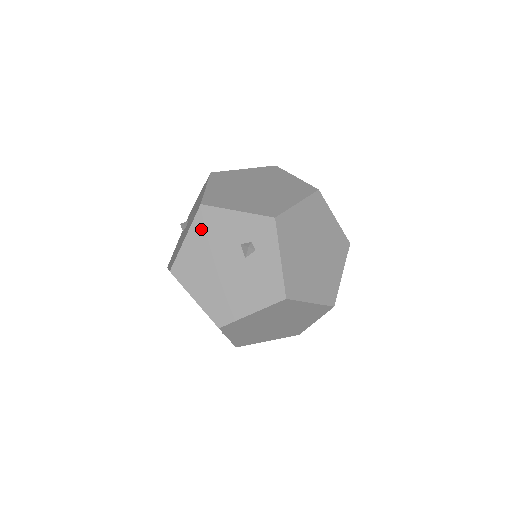
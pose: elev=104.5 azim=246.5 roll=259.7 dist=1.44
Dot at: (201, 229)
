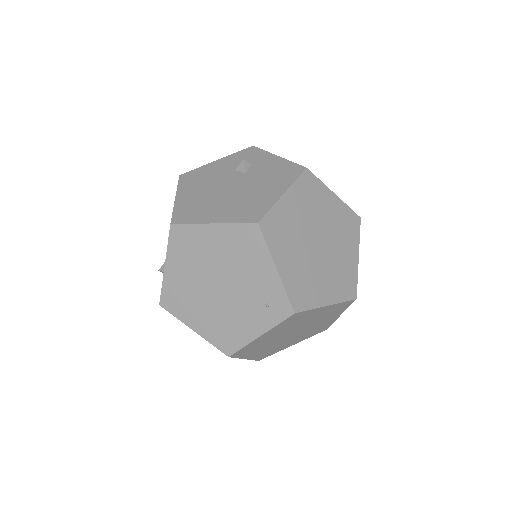
Dot at: (189, 185)
